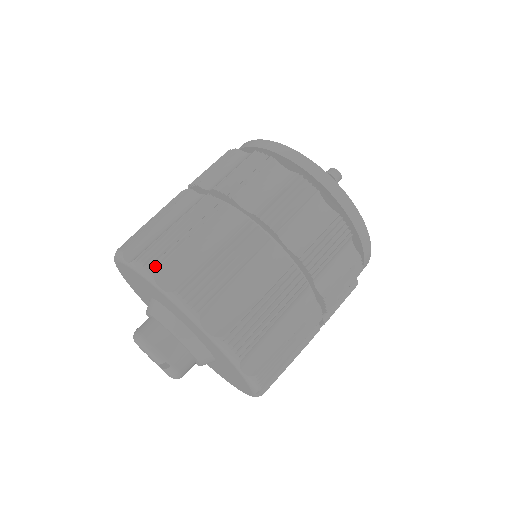
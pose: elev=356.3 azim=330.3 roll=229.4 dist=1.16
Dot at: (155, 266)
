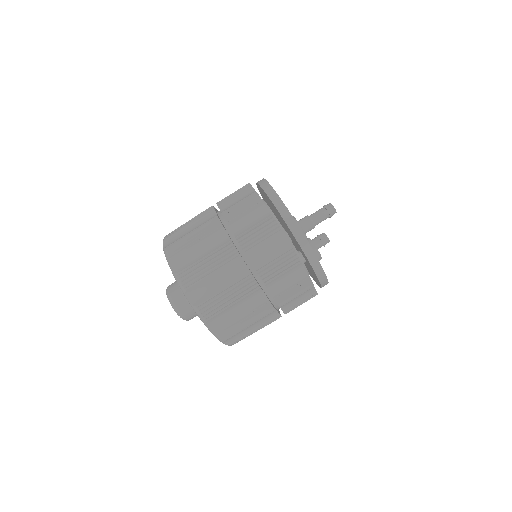
Dot at: (187, 286)
